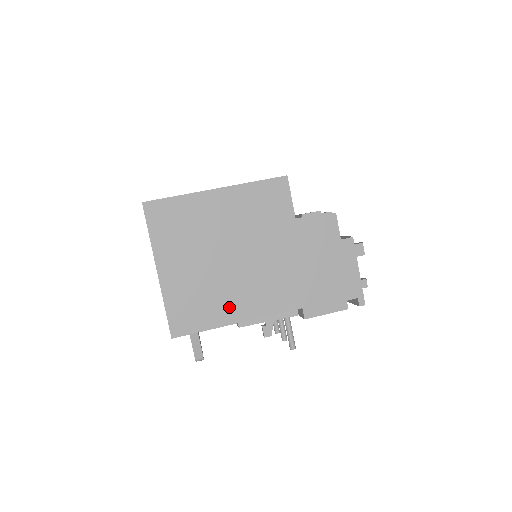
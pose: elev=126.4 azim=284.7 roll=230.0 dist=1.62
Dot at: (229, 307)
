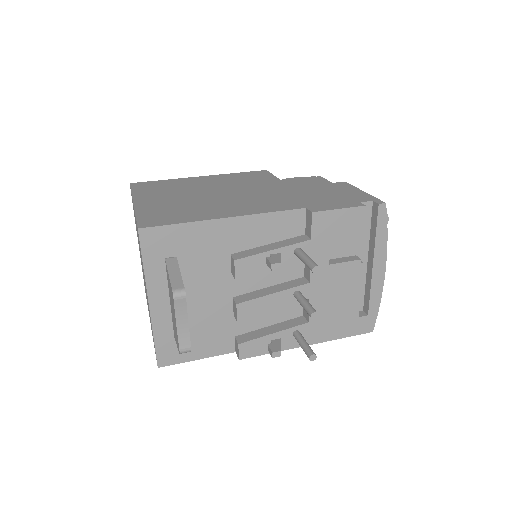
Dot at: (214, 212)
